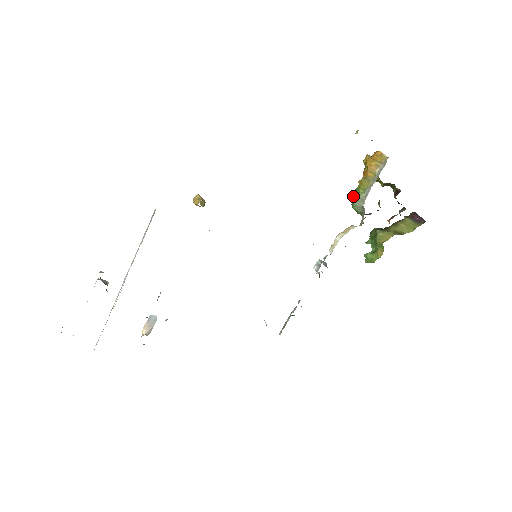
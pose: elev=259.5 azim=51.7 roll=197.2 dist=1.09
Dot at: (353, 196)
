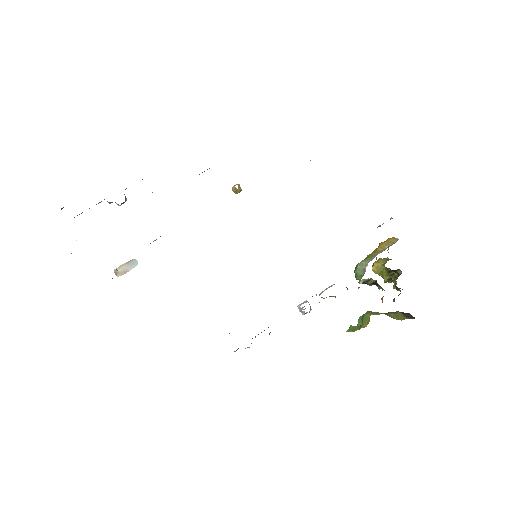
Dot at: (359, 263)
